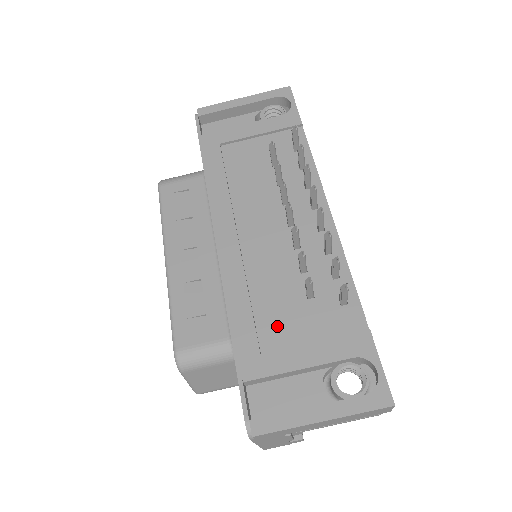
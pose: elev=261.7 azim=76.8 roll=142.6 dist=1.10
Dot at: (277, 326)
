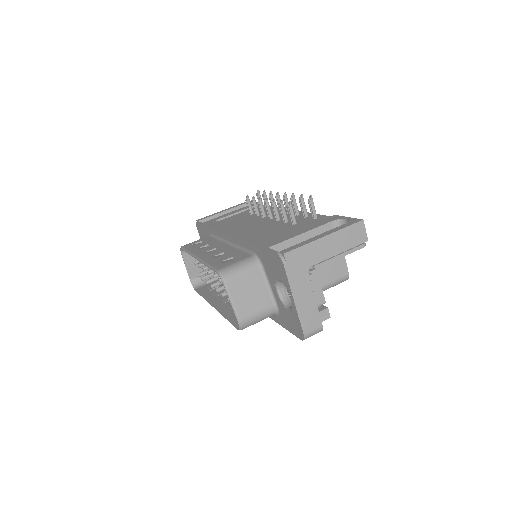
Dot at: (280, 235)
